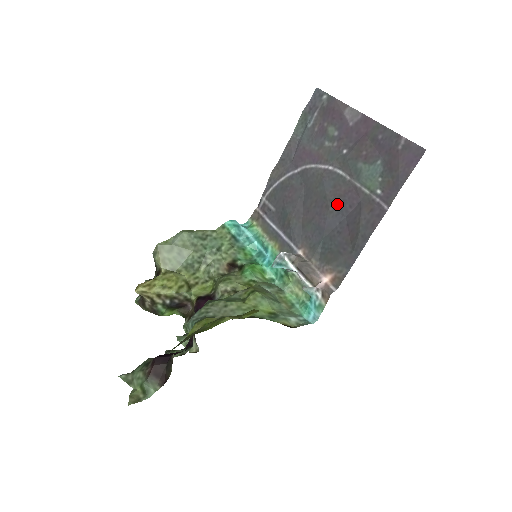
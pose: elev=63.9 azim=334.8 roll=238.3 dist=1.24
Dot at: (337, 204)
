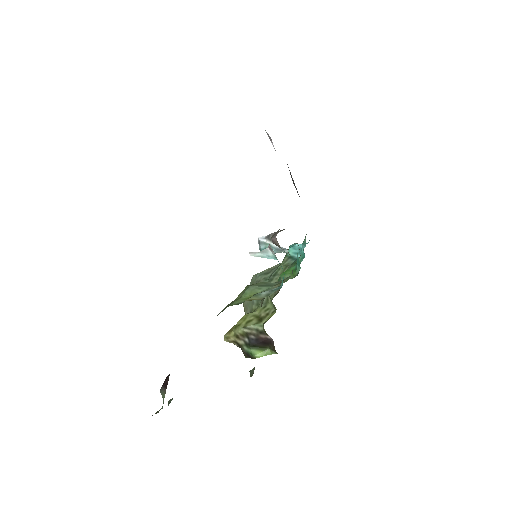
Dot at: occluded
